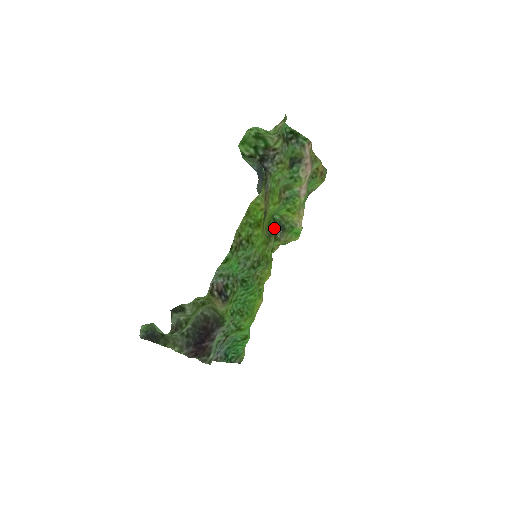
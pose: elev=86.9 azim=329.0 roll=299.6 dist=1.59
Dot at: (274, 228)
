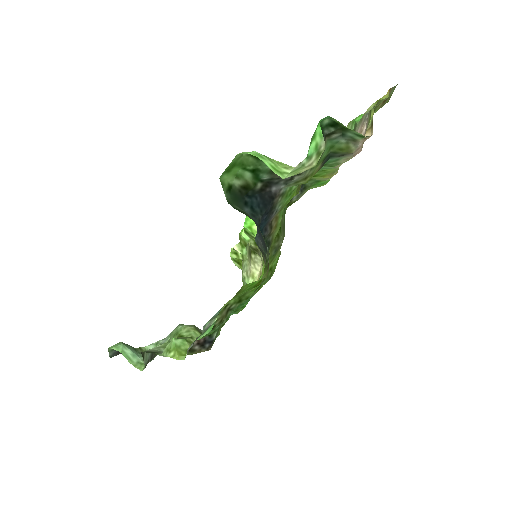
Dot at: occluded
